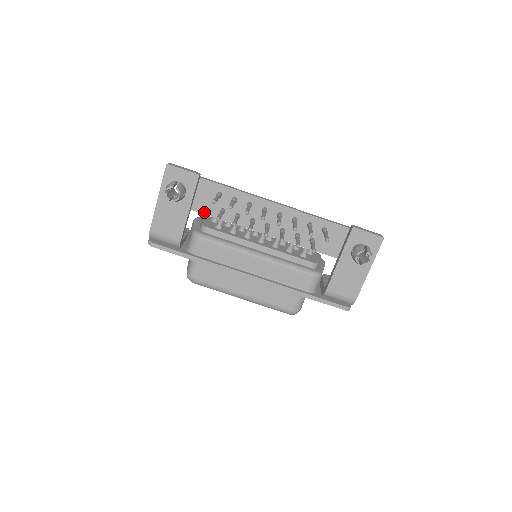
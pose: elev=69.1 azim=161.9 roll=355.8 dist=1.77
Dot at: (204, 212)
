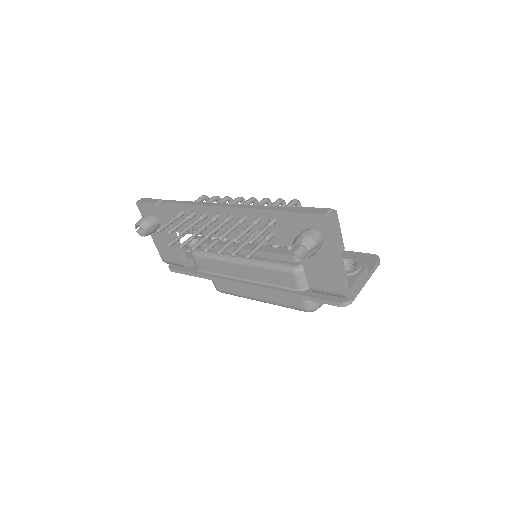
Dot at: occluded
